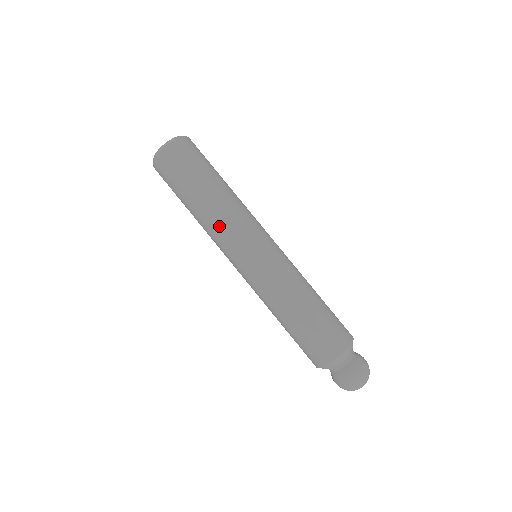
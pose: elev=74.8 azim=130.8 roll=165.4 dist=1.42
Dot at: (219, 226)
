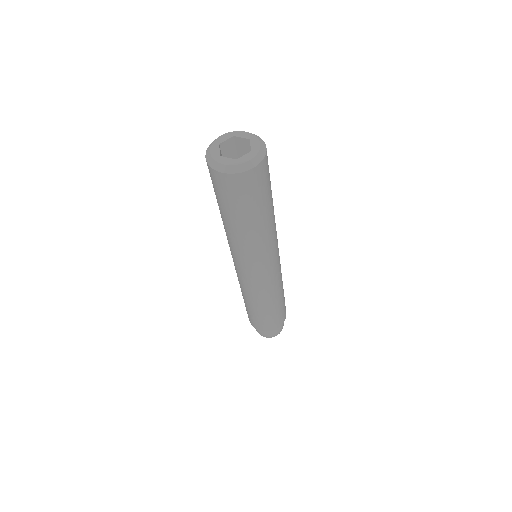
Dot at: (247, 249)
